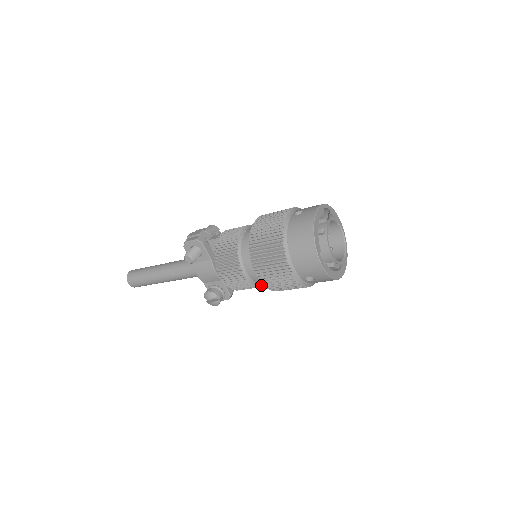
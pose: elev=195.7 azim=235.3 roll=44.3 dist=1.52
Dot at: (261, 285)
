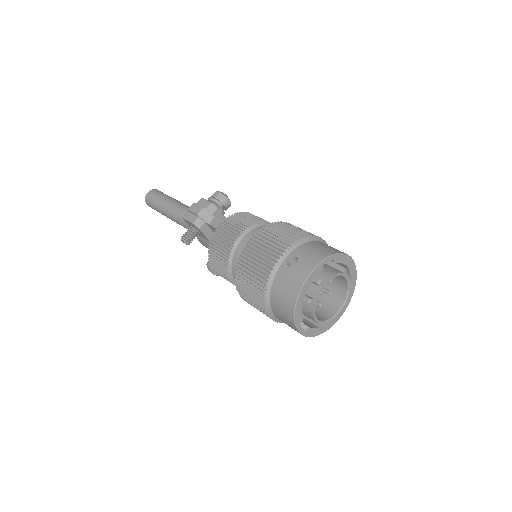
Dot at: occluded
